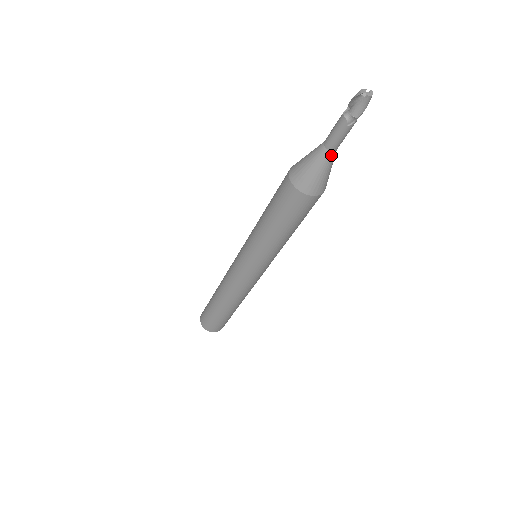
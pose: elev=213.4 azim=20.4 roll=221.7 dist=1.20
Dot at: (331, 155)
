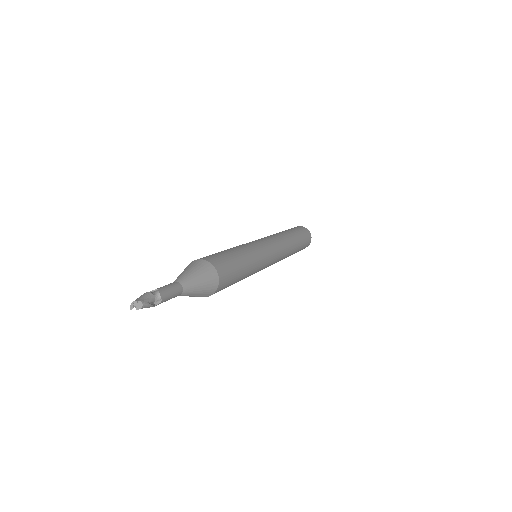
Dot at: (181, 295)
